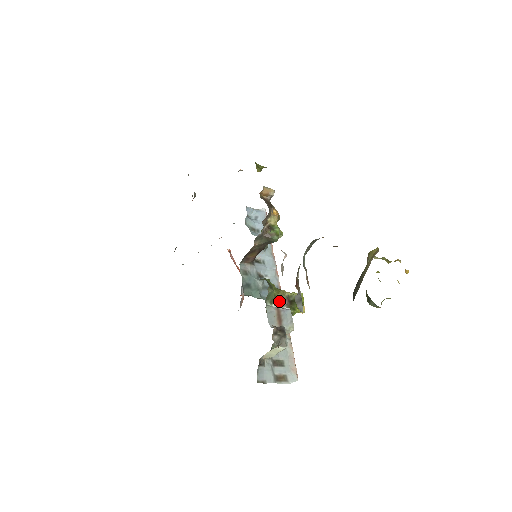
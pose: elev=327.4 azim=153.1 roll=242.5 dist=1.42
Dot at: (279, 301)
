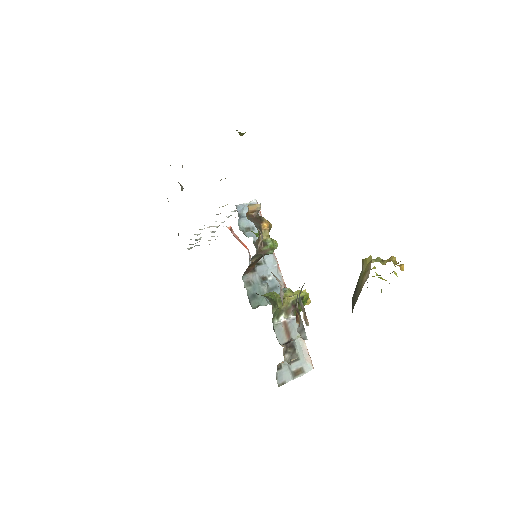
Dot at: (285, 312)
